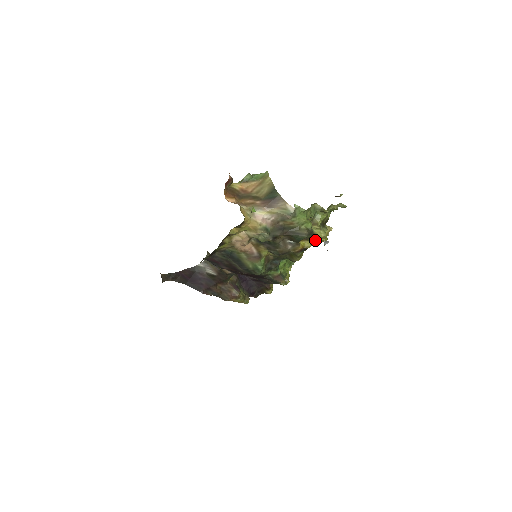
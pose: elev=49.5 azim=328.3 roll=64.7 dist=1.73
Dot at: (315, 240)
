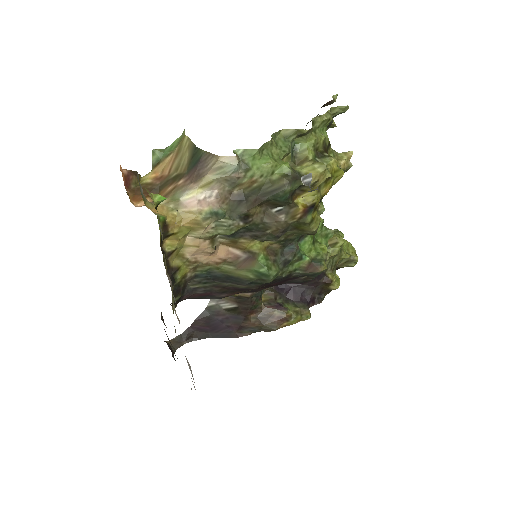
Dot at: (314, 184)
